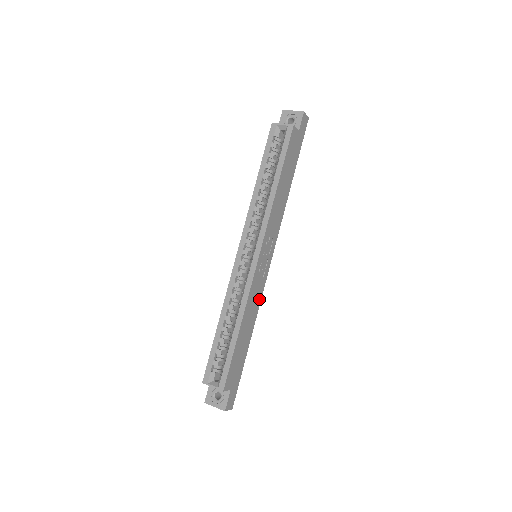
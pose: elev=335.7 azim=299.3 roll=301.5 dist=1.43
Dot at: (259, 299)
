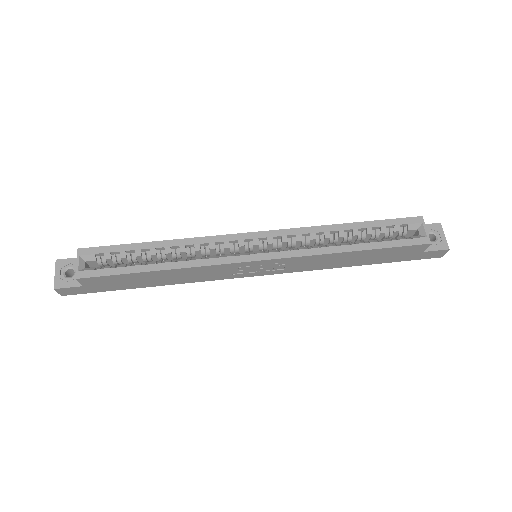
Dot at: (206, 279)
